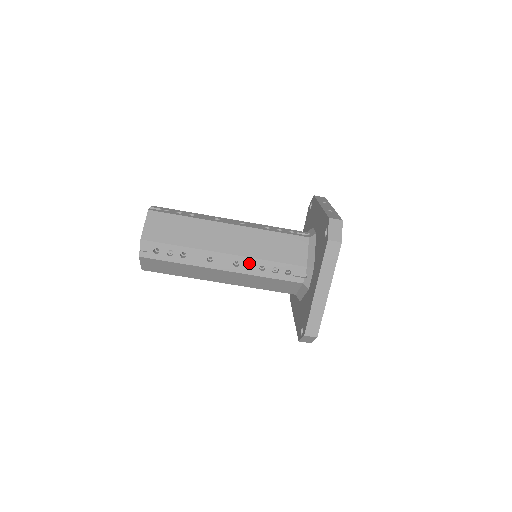
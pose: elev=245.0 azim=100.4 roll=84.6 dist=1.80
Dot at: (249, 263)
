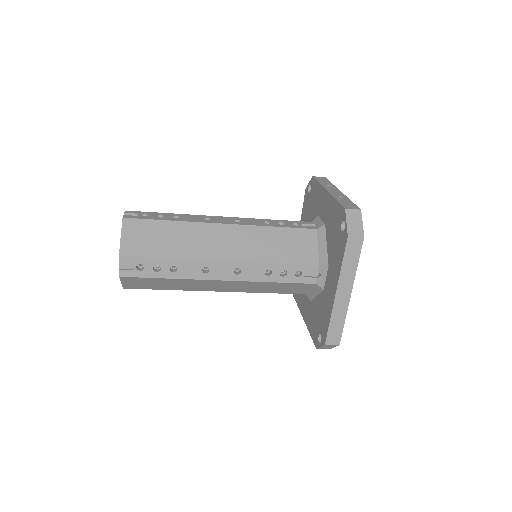
Dot at: (252, 269)
